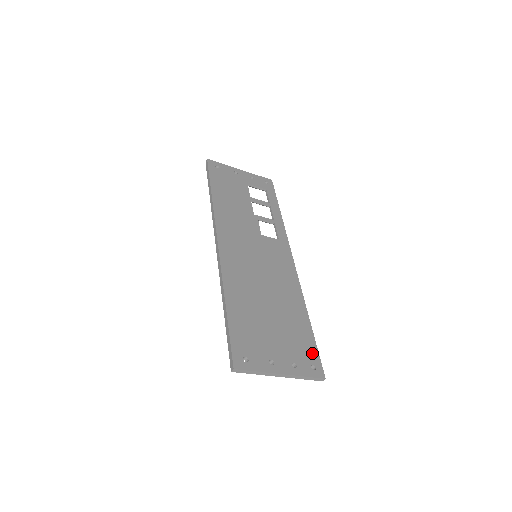
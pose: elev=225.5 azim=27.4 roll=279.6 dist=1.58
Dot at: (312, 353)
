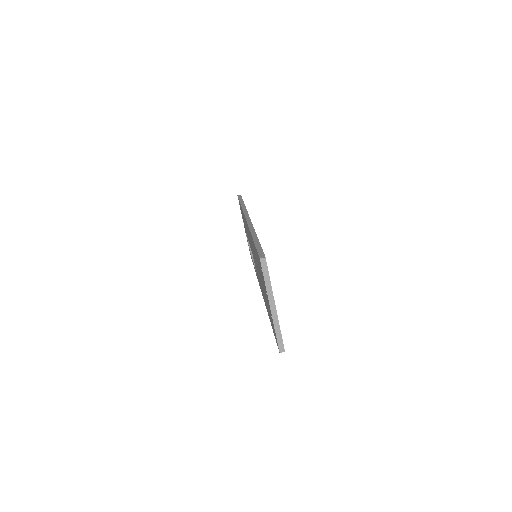
Dot at: occluded
